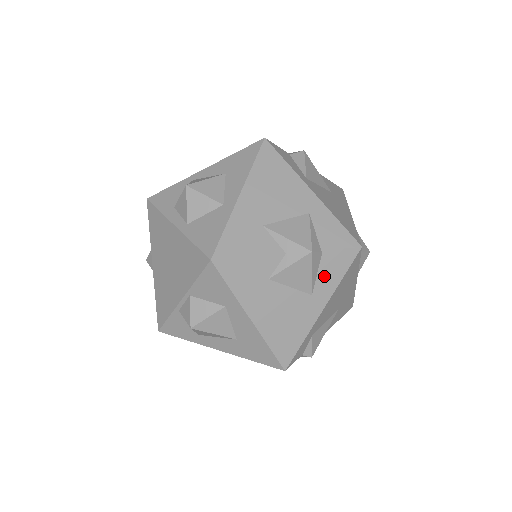
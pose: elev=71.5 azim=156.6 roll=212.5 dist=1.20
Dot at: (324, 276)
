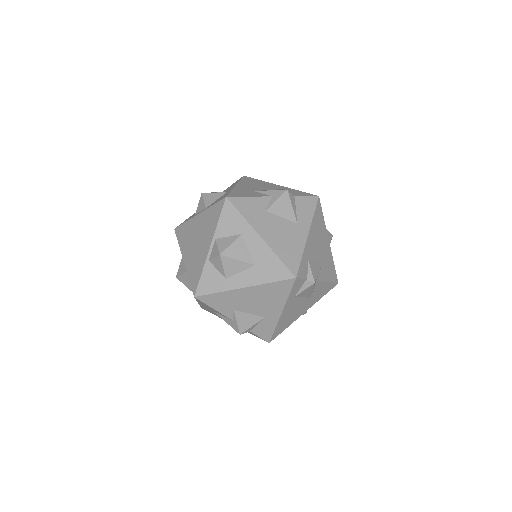
Dot at: (301, 212)
